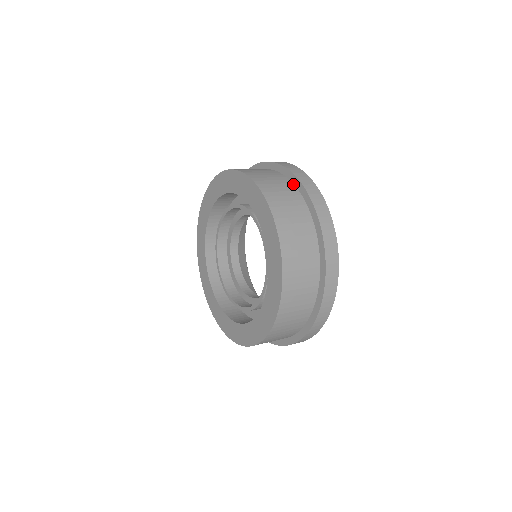
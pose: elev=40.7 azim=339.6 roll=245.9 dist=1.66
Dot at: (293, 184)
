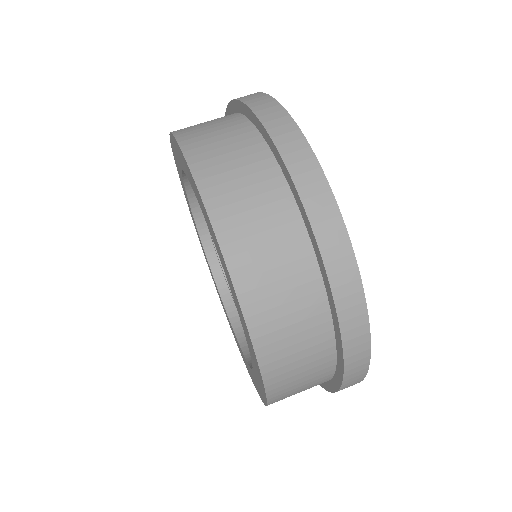
Dot at: (278, 168)
